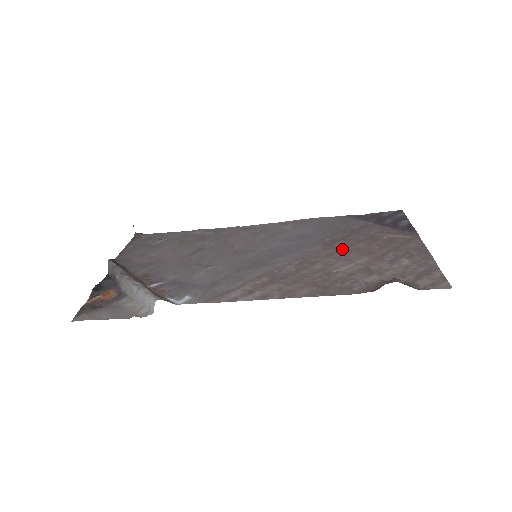
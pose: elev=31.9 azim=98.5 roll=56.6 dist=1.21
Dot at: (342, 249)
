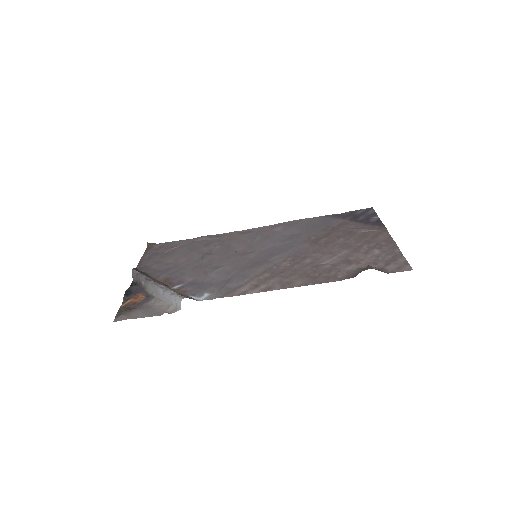
Dot at: (326, 245)
